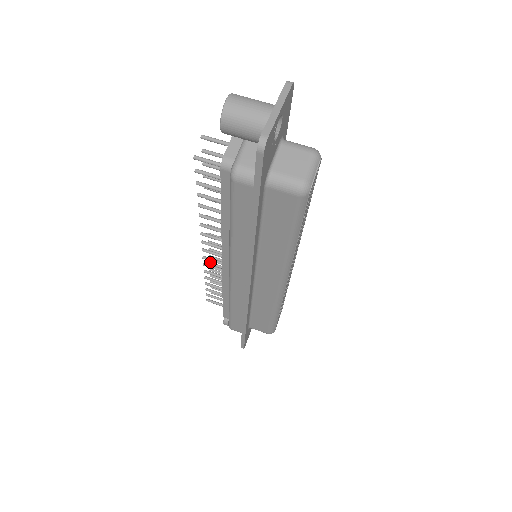
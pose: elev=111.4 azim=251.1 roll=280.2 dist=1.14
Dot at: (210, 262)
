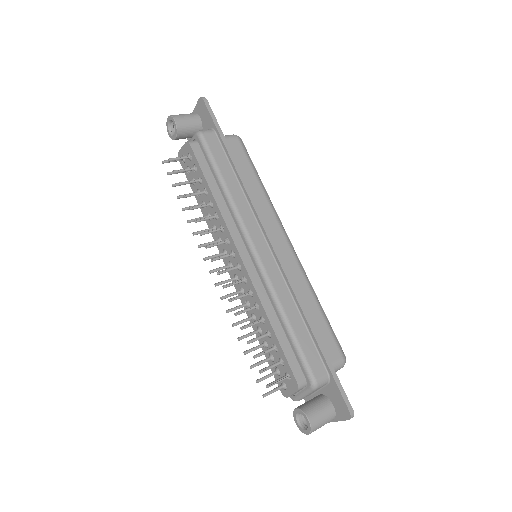
Dot at: (232, 324)
